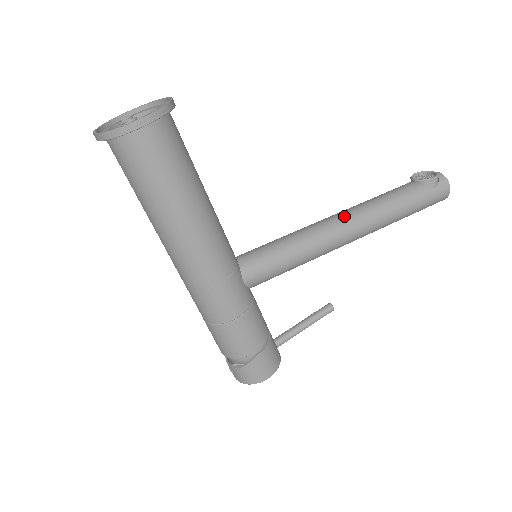
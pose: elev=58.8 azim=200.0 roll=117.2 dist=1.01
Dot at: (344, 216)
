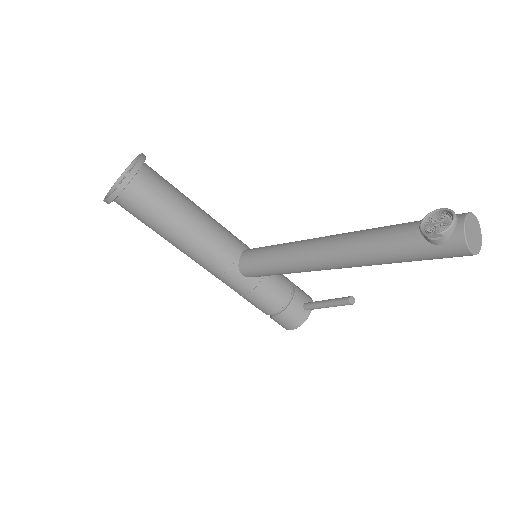
Dot at: (322, 247)
